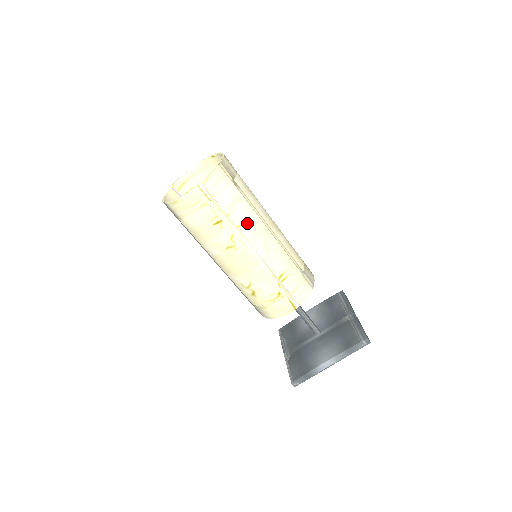
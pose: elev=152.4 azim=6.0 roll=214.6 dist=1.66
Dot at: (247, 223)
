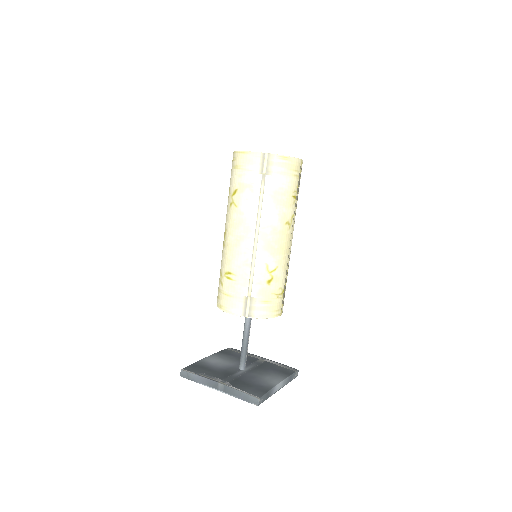
Dot at: occluded
